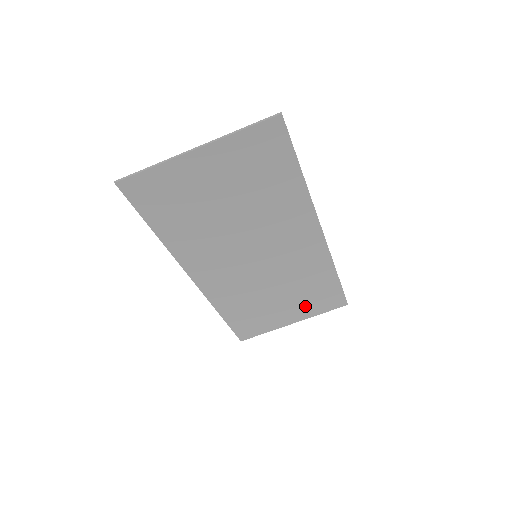
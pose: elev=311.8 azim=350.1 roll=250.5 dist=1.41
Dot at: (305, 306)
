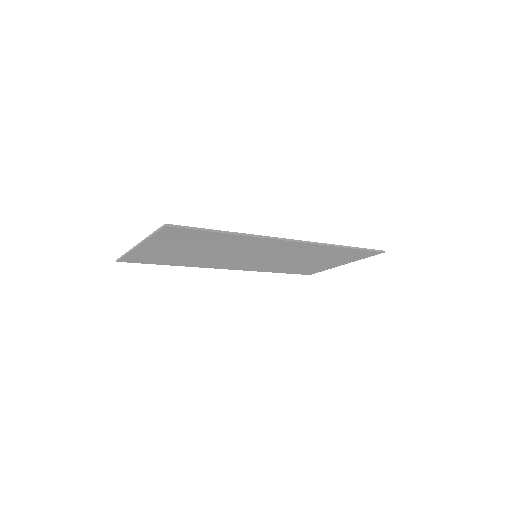
Dot at: (340, 259)
